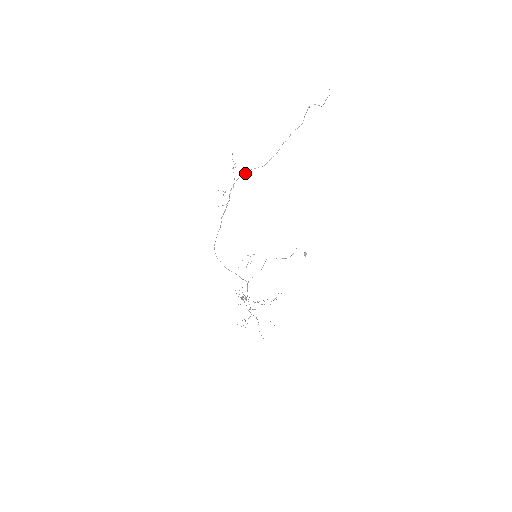
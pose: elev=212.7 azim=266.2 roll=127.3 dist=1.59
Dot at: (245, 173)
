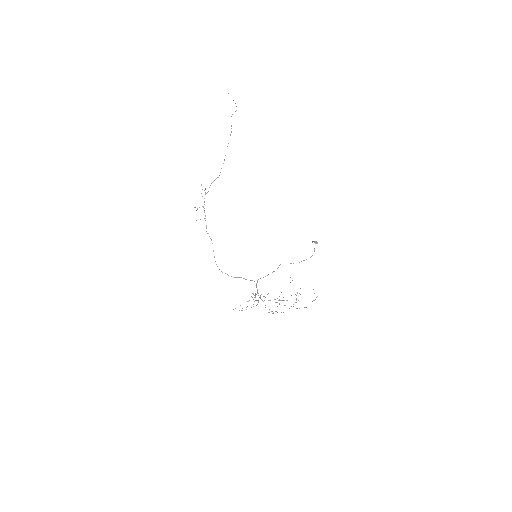
Dot at: occluded
